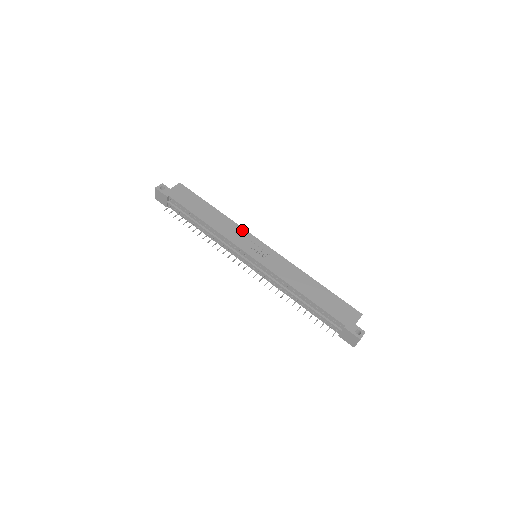
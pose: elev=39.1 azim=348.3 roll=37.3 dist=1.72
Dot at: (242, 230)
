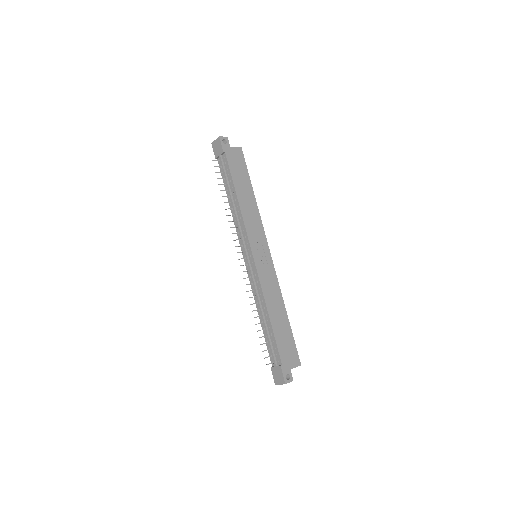
Dot at: (261, 227)
